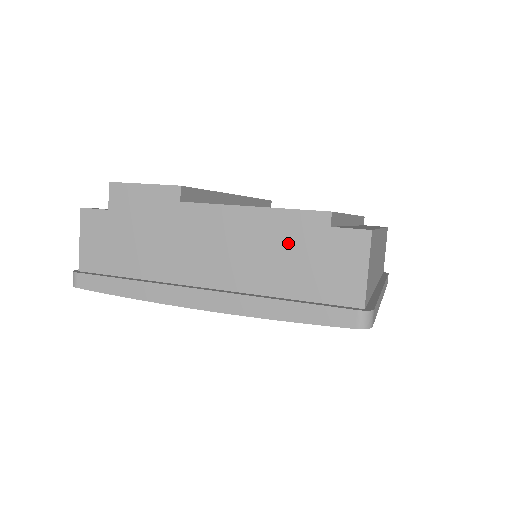
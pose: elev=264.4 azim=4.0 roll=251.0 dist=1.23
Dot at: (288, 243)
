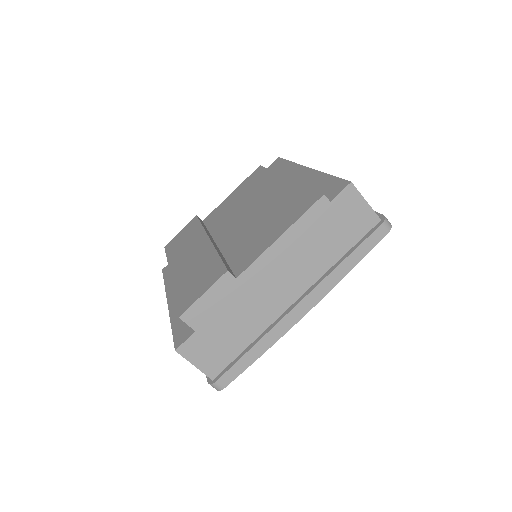
Dot at: (317, 232)
